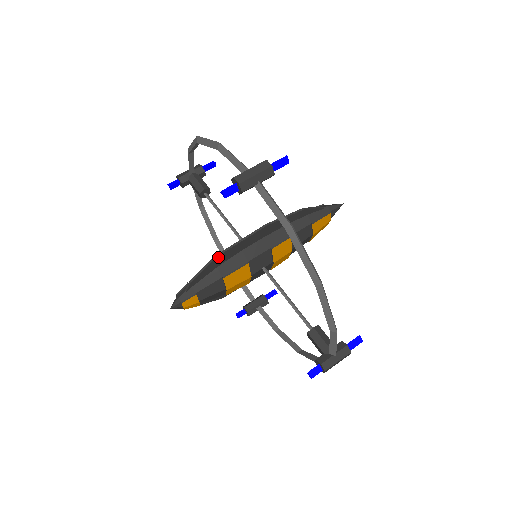
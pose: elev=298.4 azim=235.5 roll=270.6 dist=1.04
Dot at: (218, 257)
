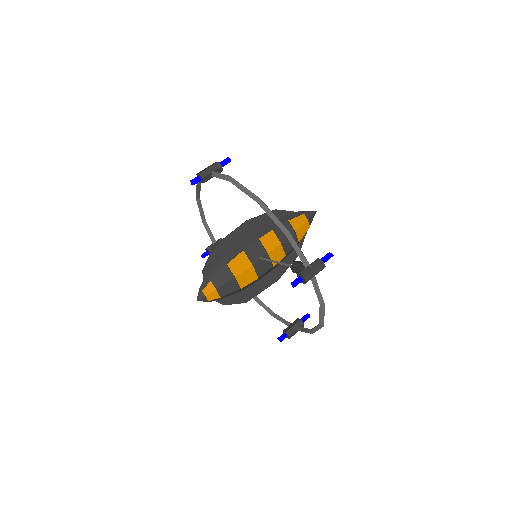
Dot at: (217, 247)
